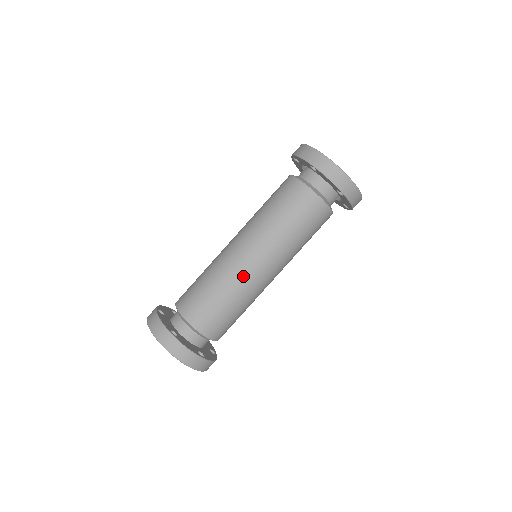
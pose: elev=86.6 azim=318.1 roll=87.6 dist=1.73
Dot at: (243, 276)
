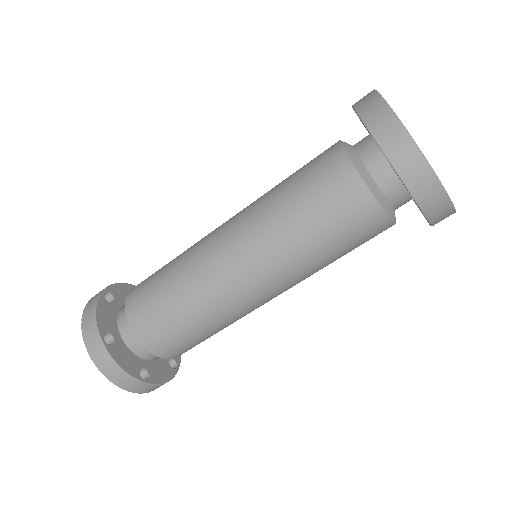
Dot at: (249, 312)
